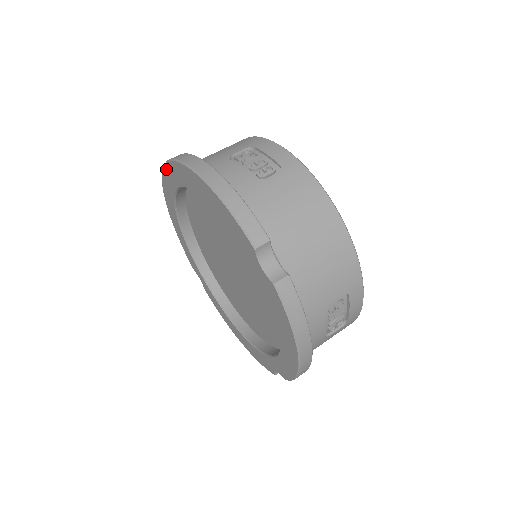
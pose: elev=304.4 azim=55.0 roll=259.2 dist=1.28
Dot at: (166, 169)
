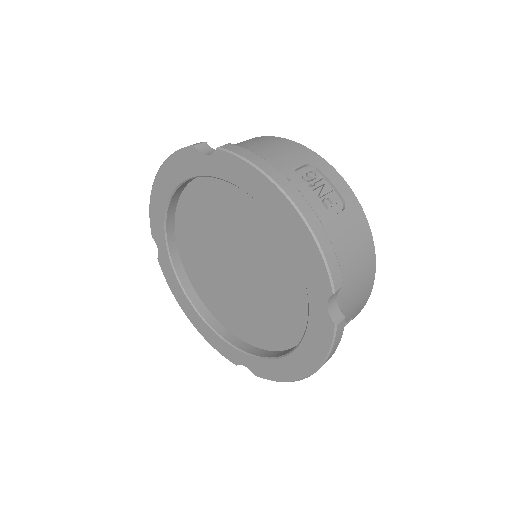
Dot at: occluded
